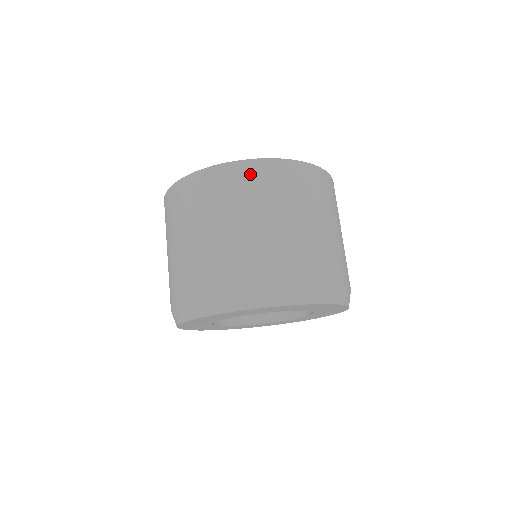
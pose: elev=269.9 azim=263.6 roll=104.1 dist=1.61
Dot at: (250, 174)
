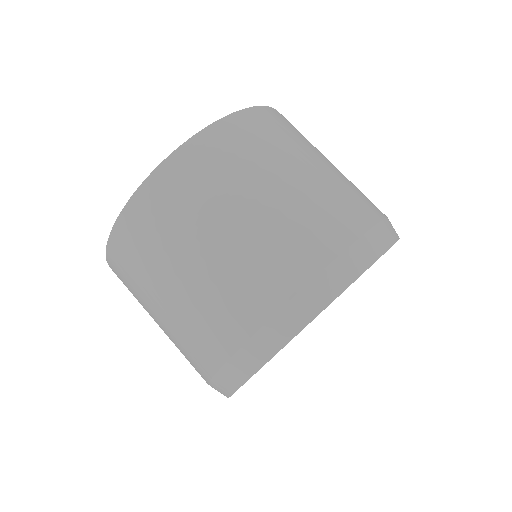
Dot at: (124, 247)
